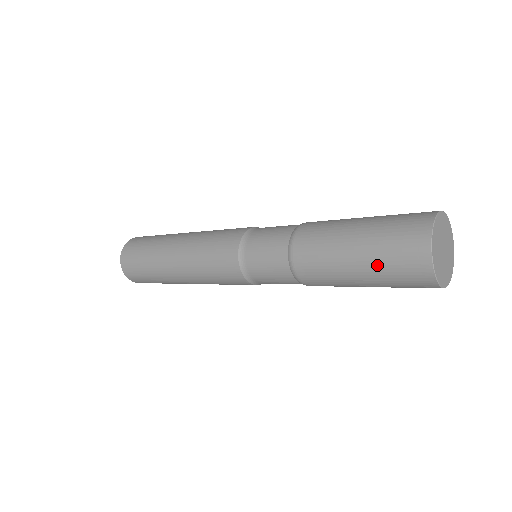
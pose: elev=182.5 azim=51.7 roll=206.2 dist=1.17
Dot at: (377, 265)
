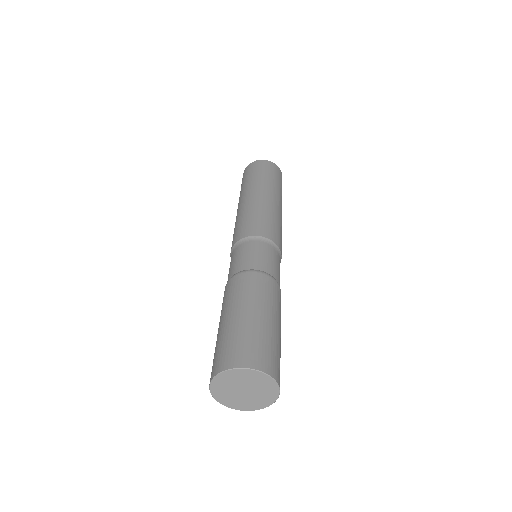
Dot at: occluded
